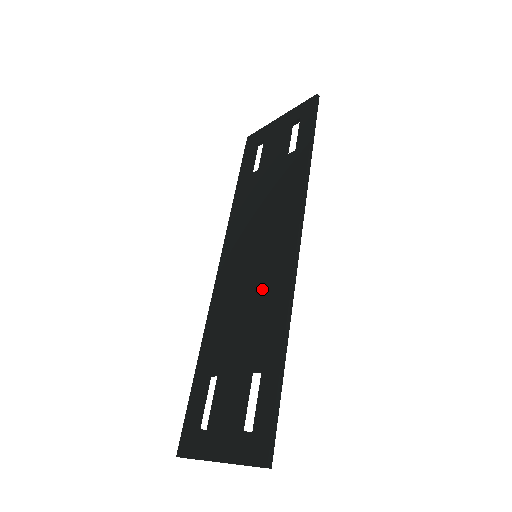
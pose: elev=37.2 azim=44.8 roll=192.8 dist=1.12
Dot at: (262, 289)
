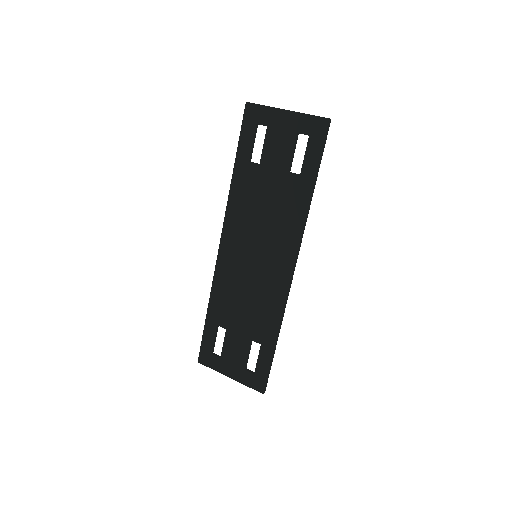
Dot at: (262, 290)
